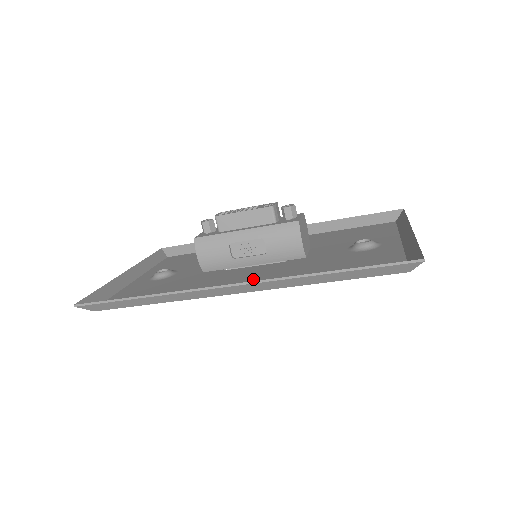
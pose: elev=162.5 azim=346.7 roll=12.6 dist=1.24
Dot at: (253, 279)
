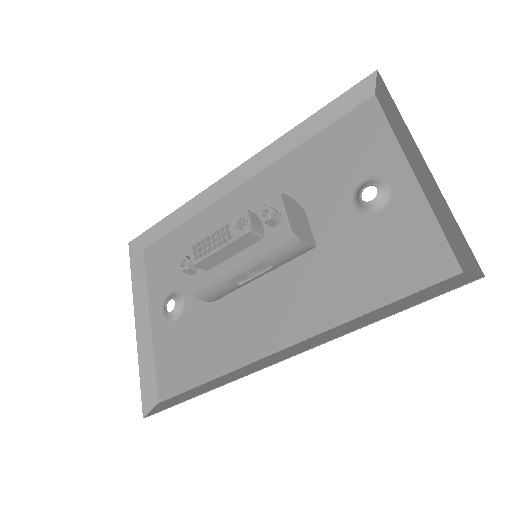
Dot at: (284, 313)
